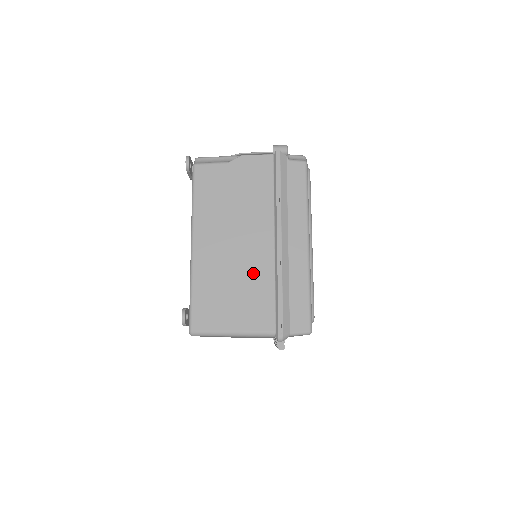
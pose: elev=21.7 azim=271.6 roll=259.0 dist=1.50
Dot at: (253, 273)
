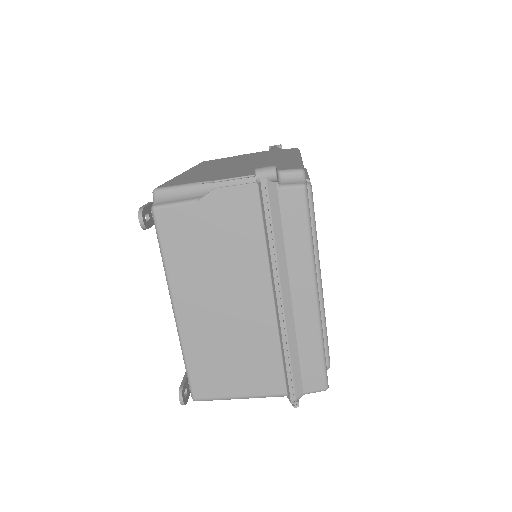
Dot at: (253, 337)
